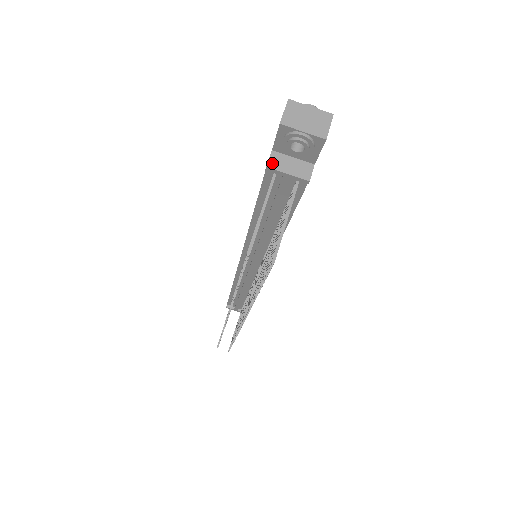
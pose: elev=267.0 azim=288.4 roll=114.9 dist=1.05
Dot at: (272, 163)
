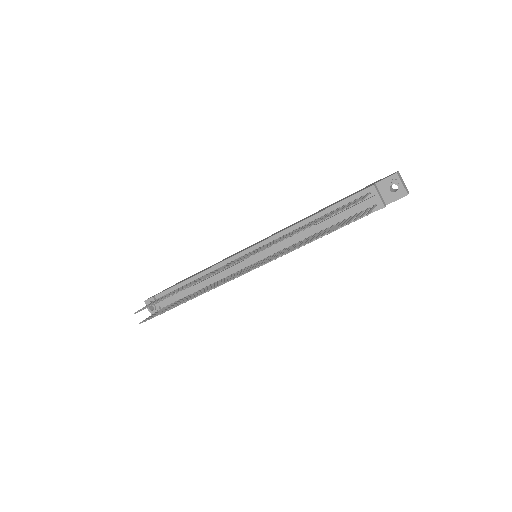
Dot at: (375, 186)
